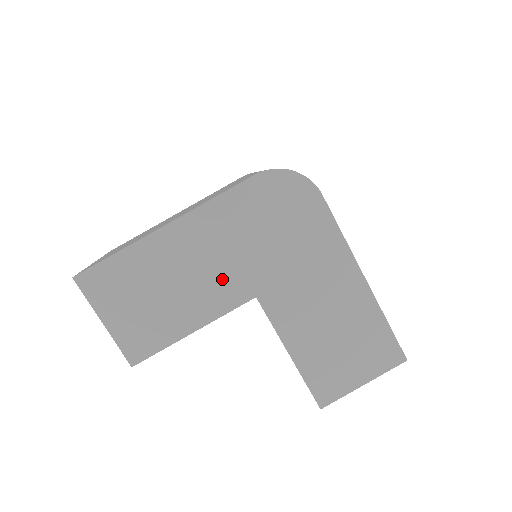
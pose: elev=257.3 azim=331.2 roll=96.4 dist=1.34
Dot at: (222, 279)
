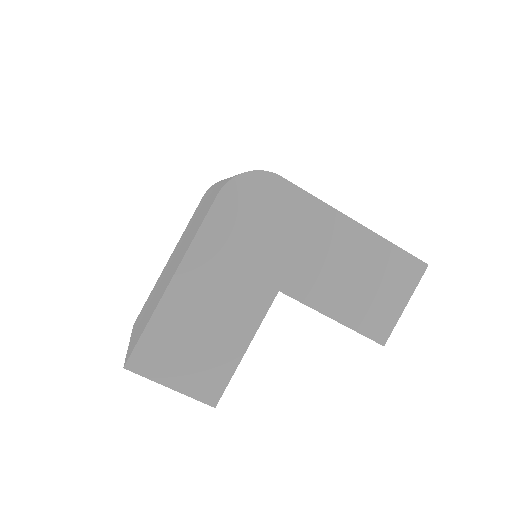
Dot at: (243, 294)
